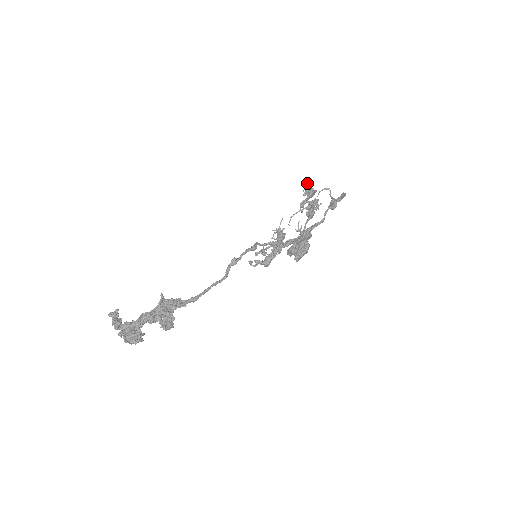
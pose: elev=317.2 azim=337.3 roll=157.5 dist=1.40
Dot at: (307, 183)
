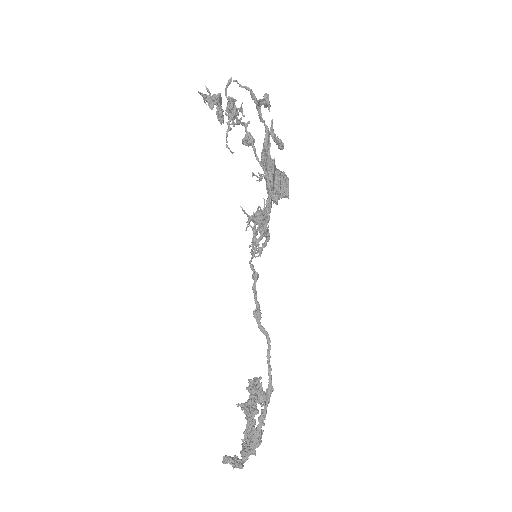
Dot at: (200, 94)
